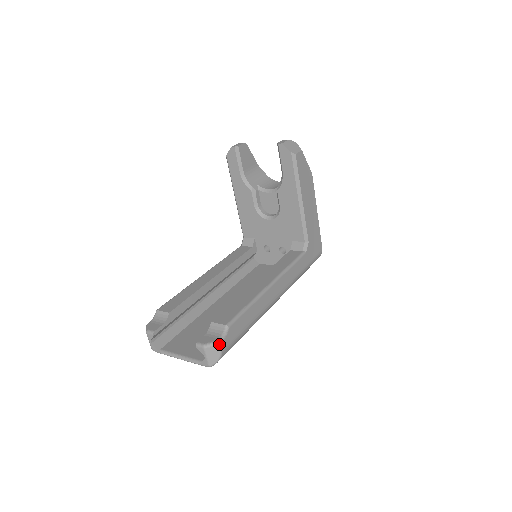
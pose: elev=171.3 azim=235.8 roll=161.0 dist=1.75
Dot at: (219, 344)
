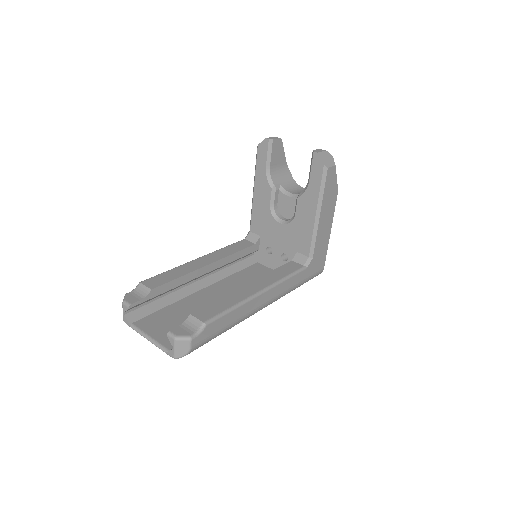
Dot at: (191, 340)
